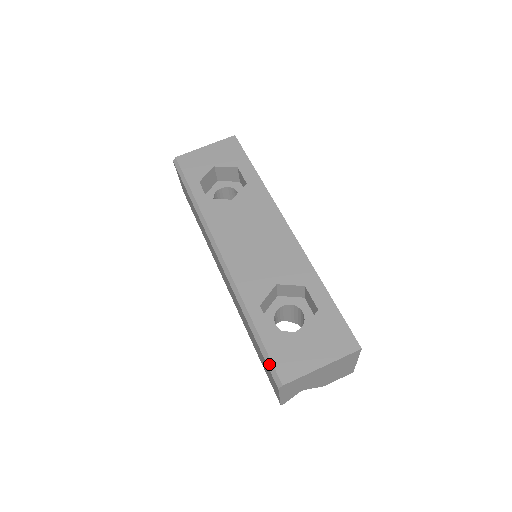
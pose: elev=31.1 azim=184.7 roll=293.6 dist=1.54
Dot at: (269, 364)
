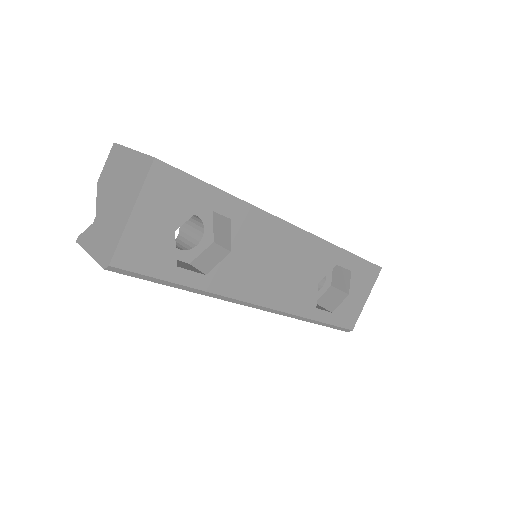
Dot at: (339, 329)
